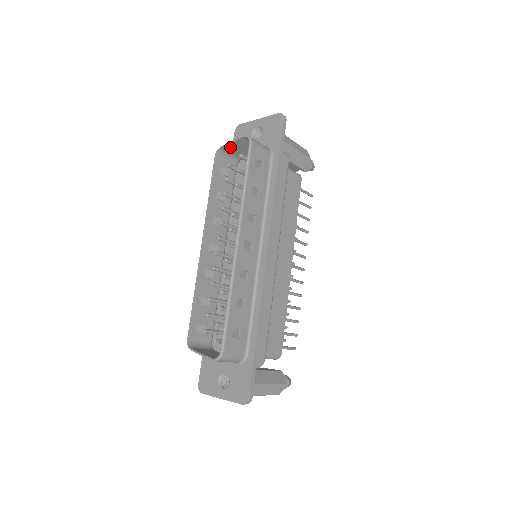
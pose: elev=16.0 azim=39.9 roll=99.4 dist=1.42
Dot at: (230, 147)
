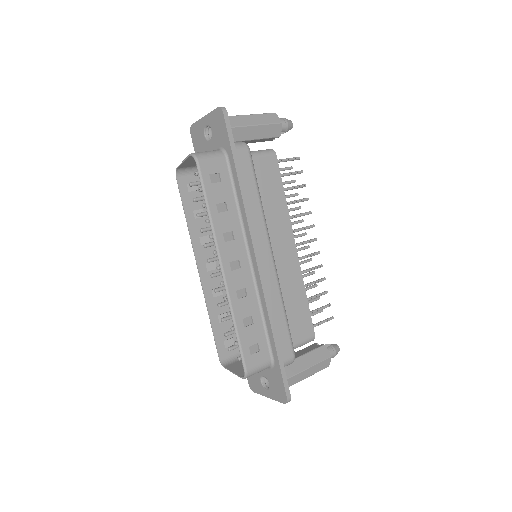
Dot at: (185, 164)
